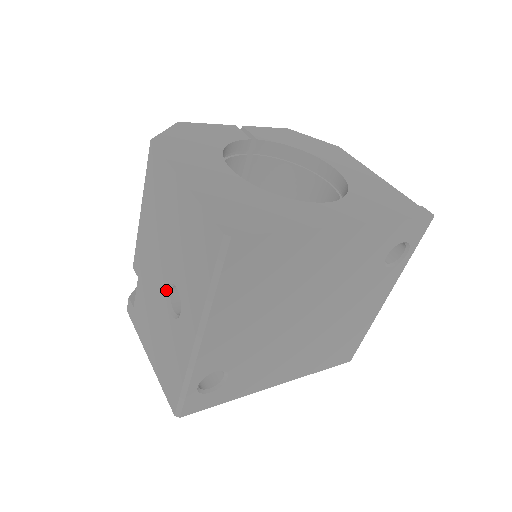
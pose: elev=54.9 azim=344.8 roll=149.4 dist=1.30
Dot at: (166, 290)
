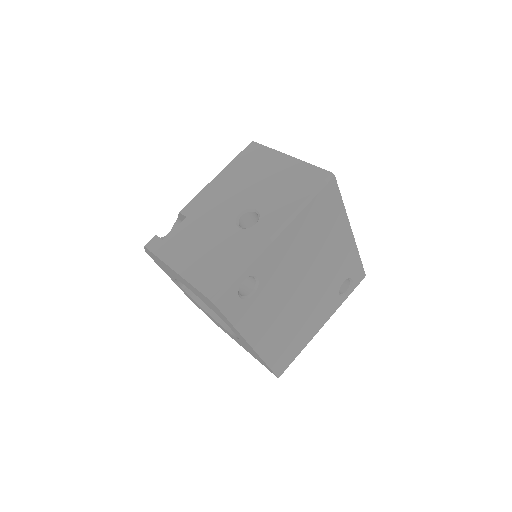
Dot at: (238, 214)
